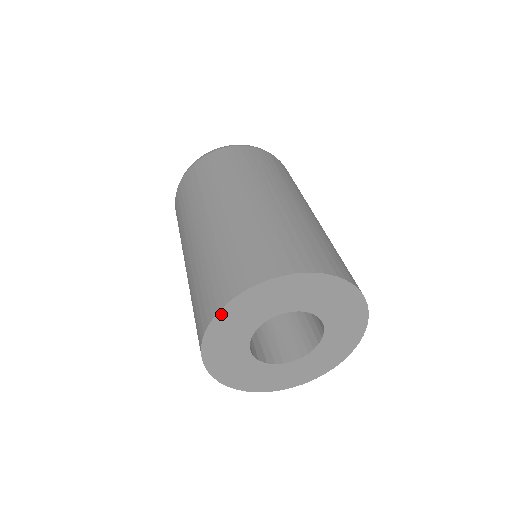
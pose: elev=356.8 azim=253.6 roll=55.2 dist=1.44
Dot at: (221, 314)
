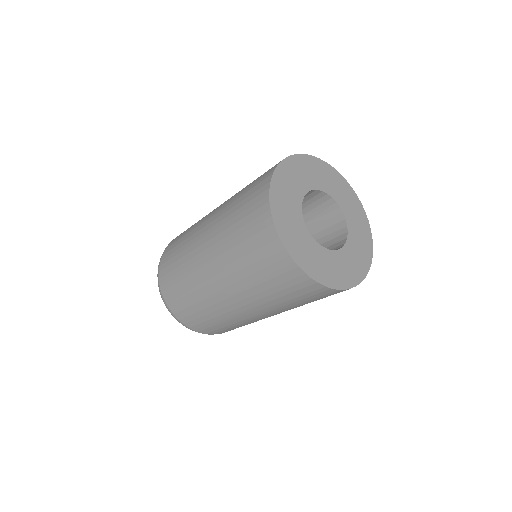
Dot at: (280, 167)
